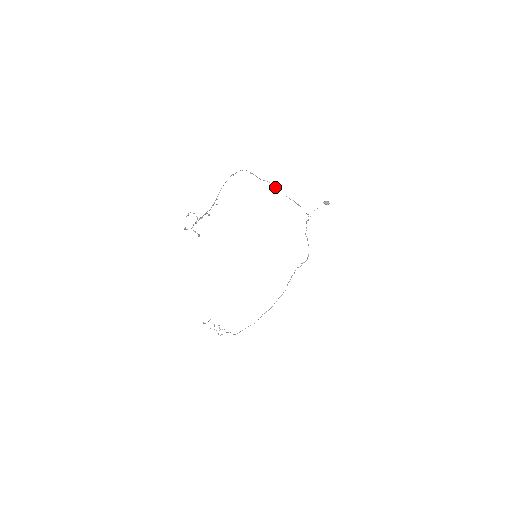
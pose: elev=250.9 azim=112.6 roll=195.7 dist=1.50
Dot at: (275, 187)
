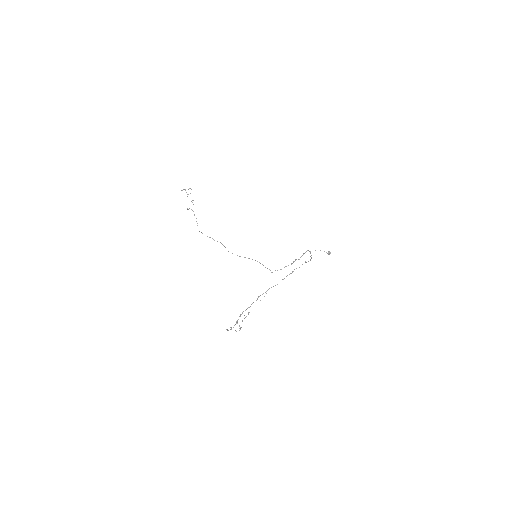
Dot at: occluded
